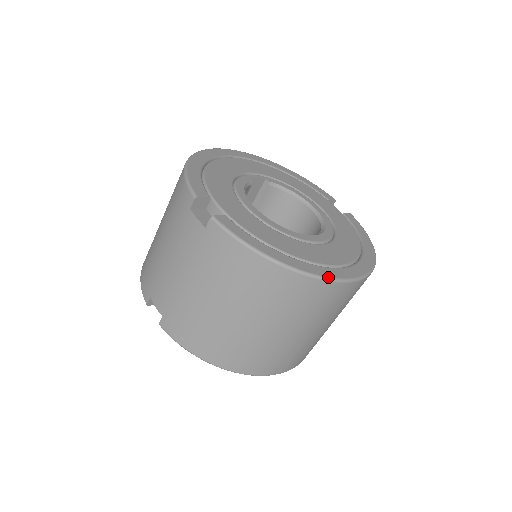
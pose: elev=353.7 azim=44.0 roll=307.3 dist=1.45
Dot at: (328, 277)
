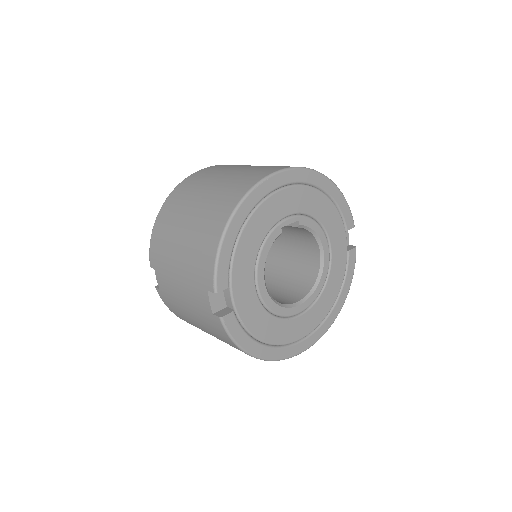
Dot at: (284, 359)
